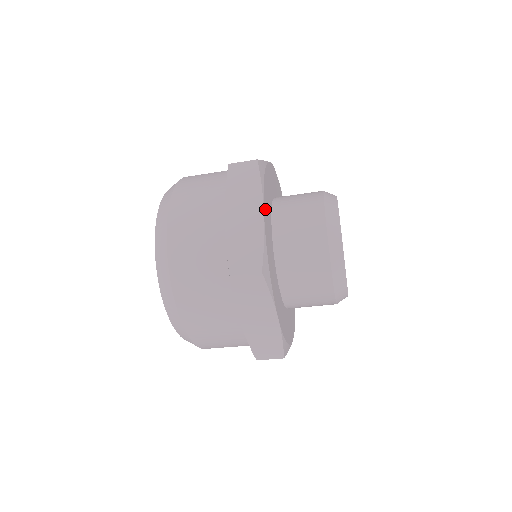
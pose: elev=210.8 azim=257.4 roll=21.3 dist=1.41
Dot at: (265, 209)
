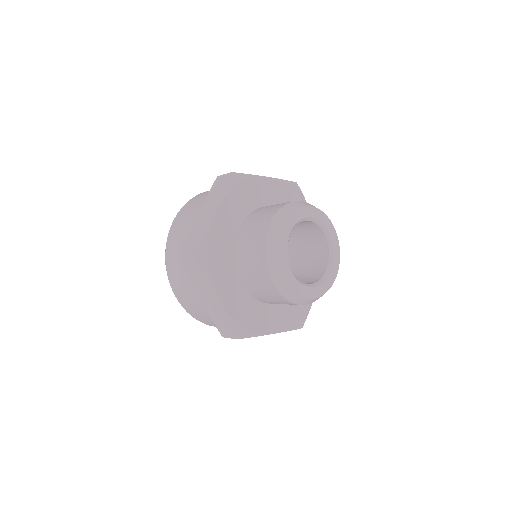
Dot at: (221, 289)
